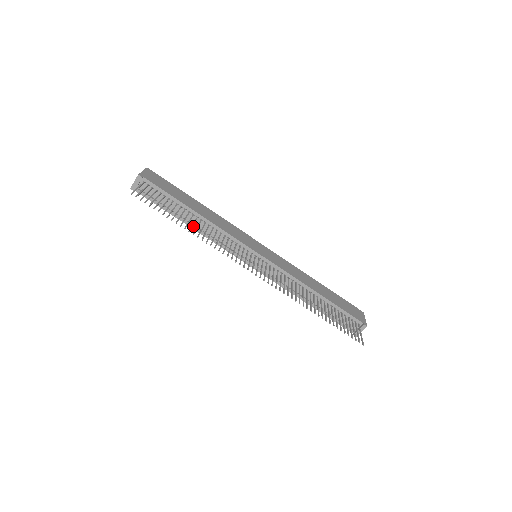
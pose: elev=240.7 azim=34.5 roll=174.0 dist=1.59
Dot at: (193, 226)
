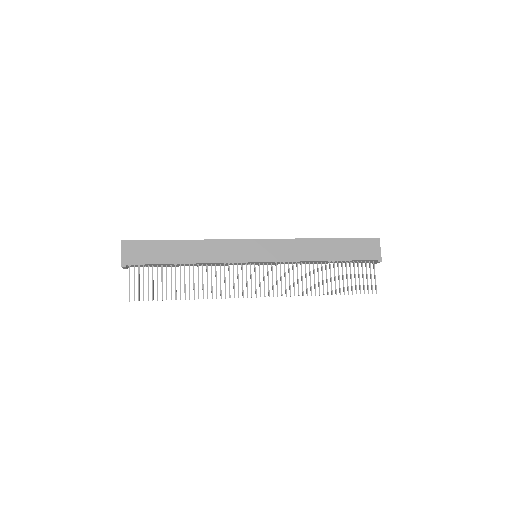
Dot at: occluded
